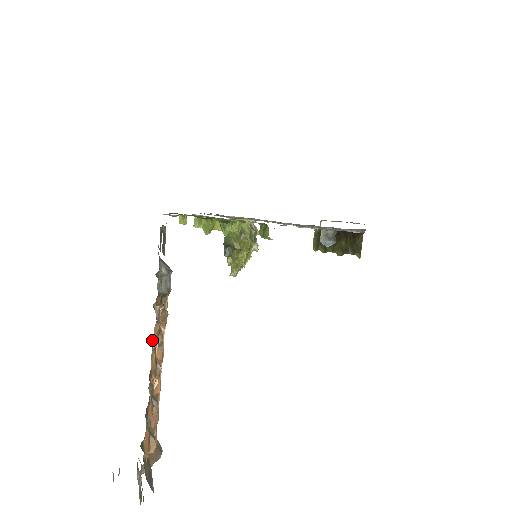
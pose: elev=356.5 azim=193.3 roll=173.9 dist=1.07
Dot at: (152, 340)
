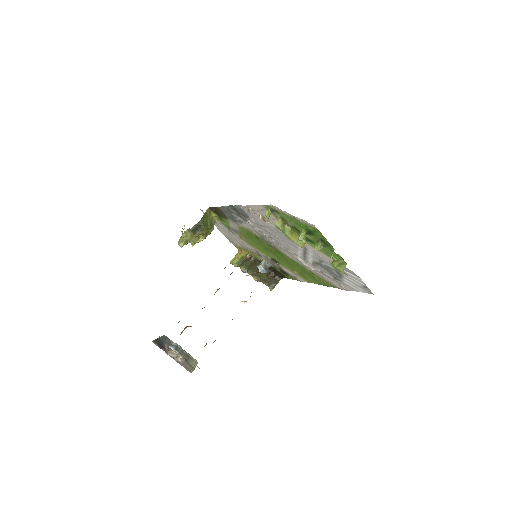
Dot at: occluded
